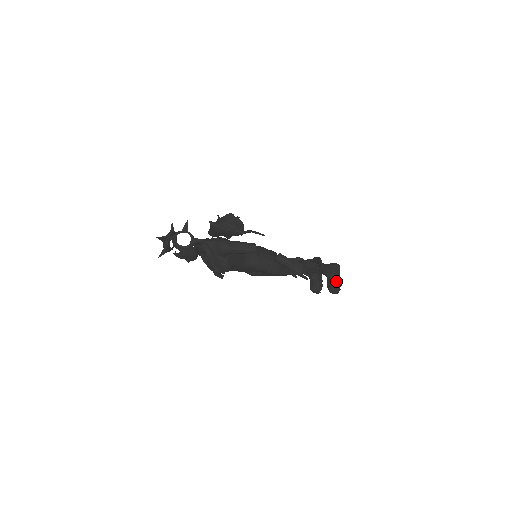
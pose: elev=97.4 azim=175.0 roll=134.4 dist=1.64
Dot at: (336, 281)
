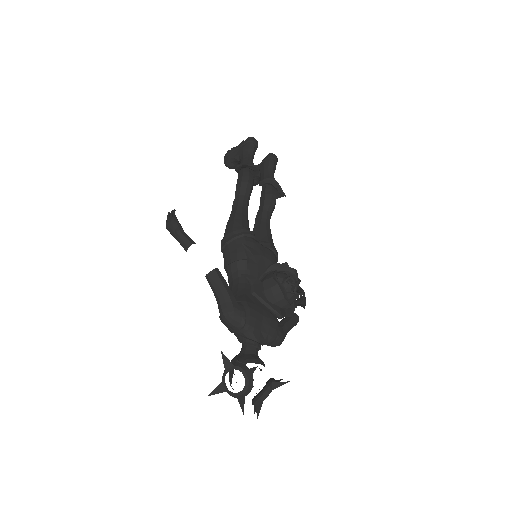
Dot at: occluded
